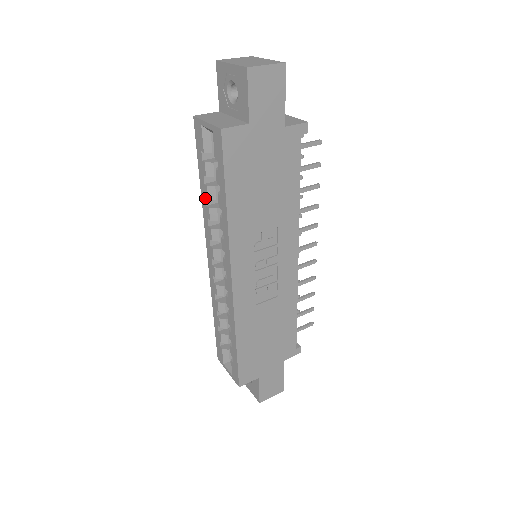
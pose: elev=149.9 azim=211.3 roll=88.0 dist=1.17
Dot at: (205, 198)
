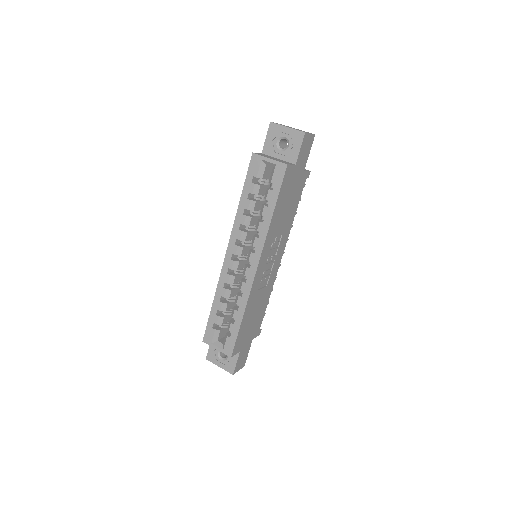
Dot at: (244, 209)
